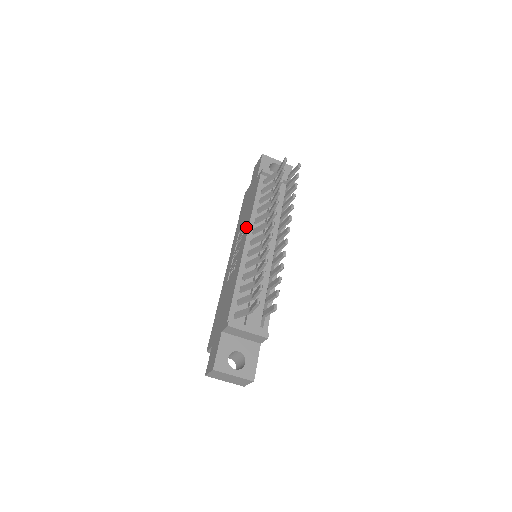
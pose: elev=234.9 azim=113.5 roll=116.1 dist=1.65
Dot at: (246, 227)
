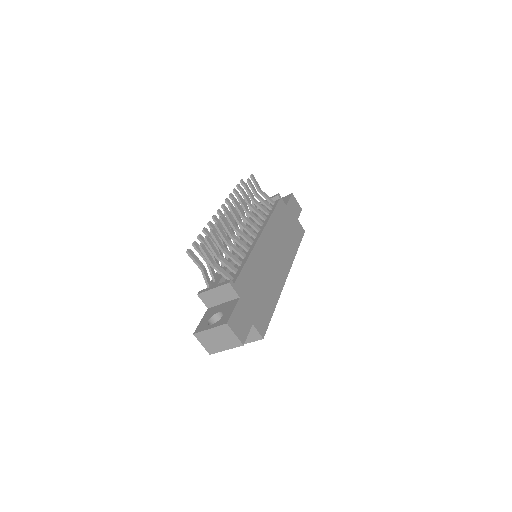
Dot at: occluded
